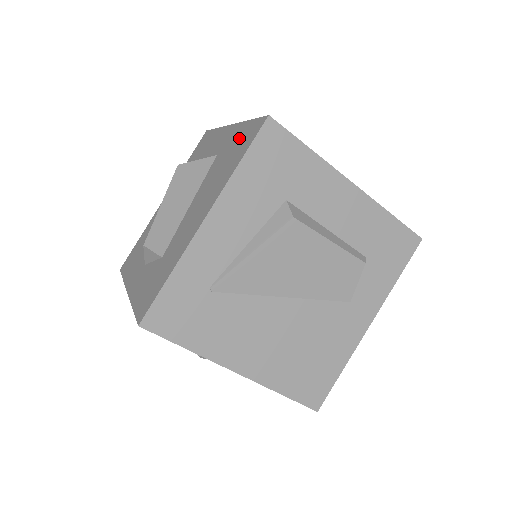
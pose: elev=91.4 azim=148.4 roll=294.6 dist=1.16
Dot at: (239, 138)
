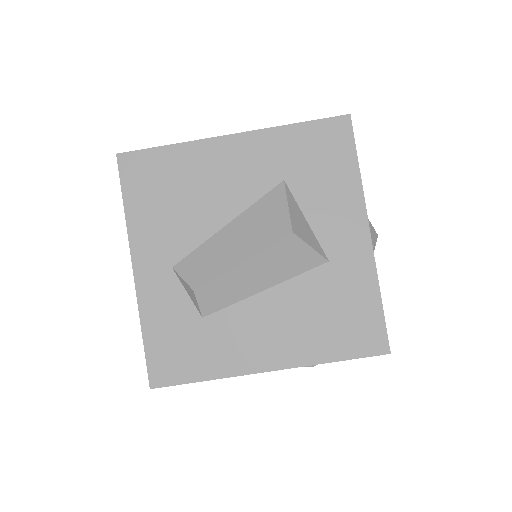
Dot at: (358, 307)
